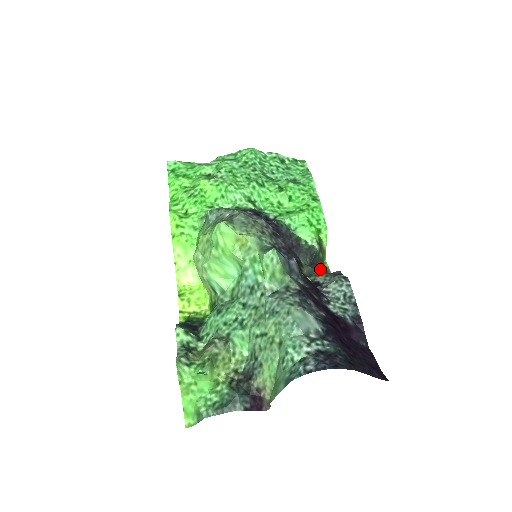
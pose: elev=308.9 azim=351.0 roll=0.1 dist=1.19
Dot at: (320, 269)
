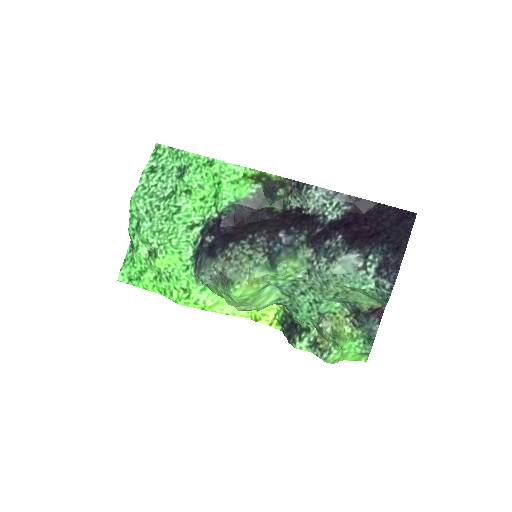
Dot at: (280, 192)
